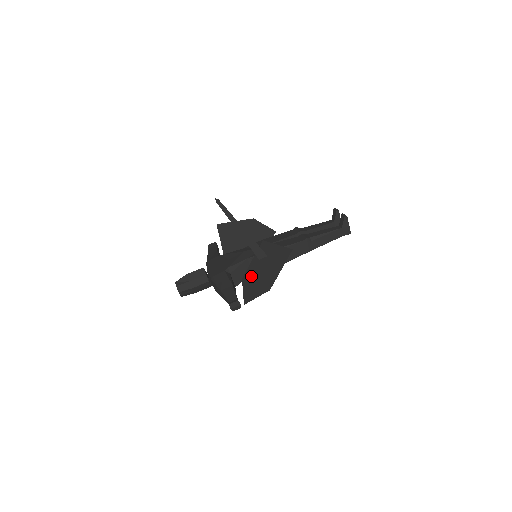
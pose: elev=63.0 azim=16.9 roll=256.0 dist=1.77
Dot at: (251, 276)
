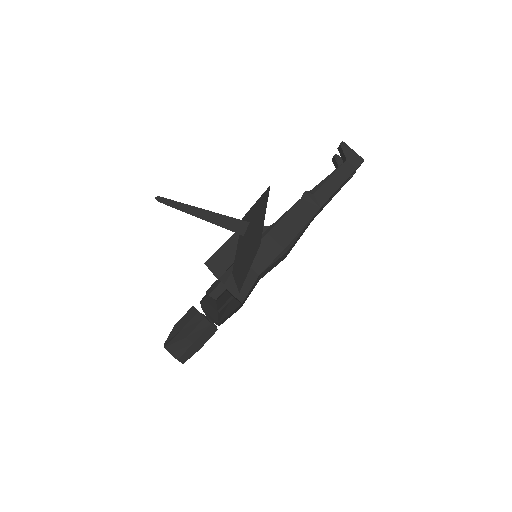
Dot at: (239, 258)
